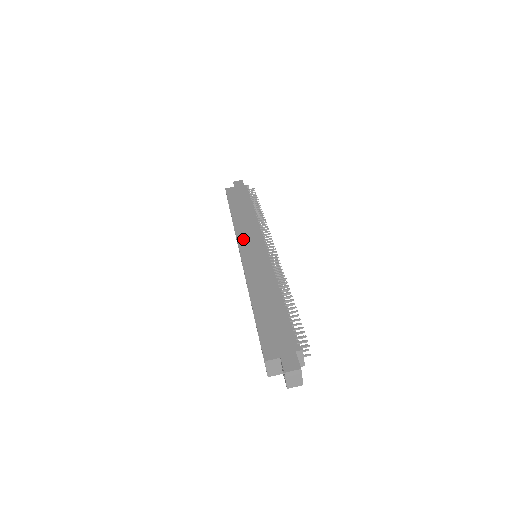
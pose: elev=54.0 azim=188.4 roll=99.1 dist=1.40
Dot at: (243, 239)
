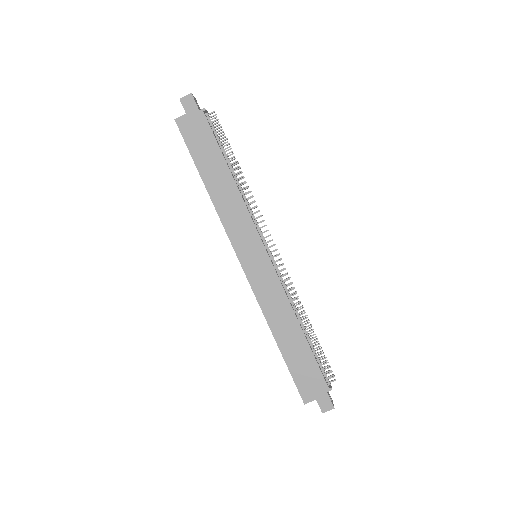
Dot at: (237, 240)
